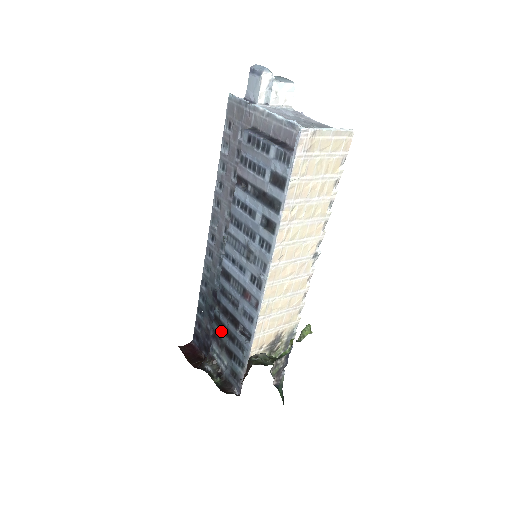
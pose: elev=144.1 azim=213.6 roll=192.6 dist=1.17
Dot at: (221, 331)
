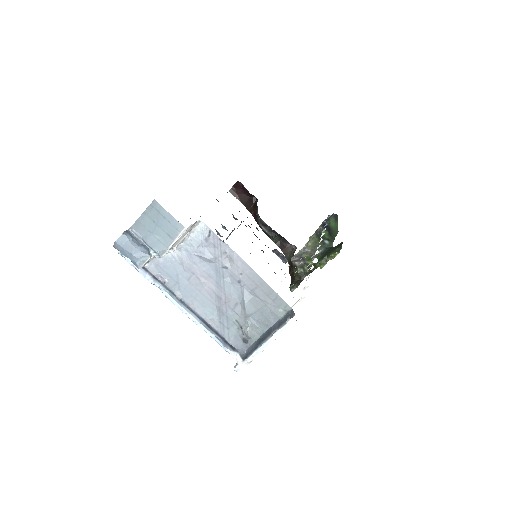
Dot at: occluded
